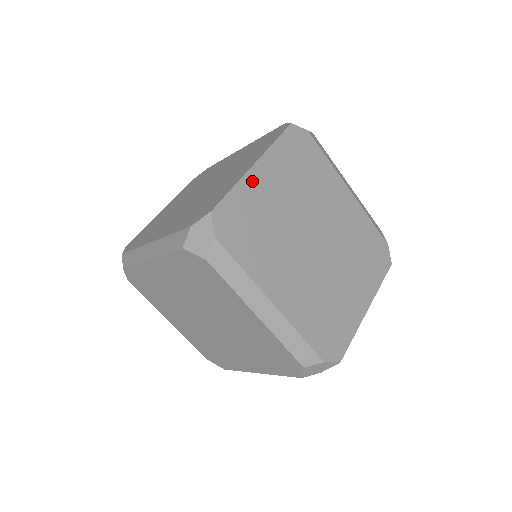
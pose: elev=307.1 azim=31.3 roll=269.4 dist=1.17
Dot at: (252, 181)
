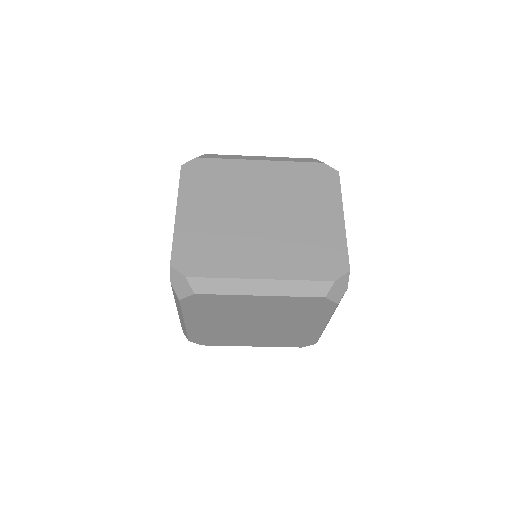
Dot at: occluded
